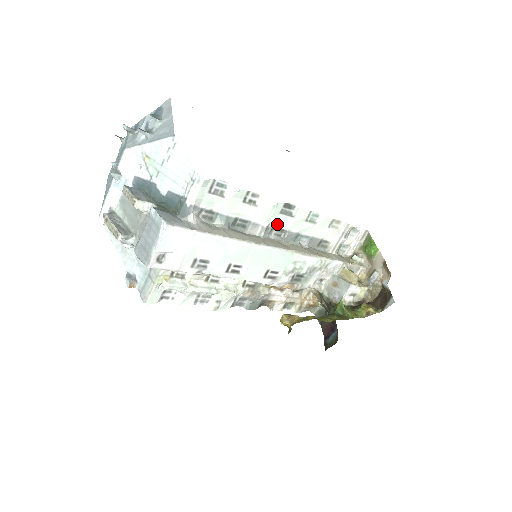
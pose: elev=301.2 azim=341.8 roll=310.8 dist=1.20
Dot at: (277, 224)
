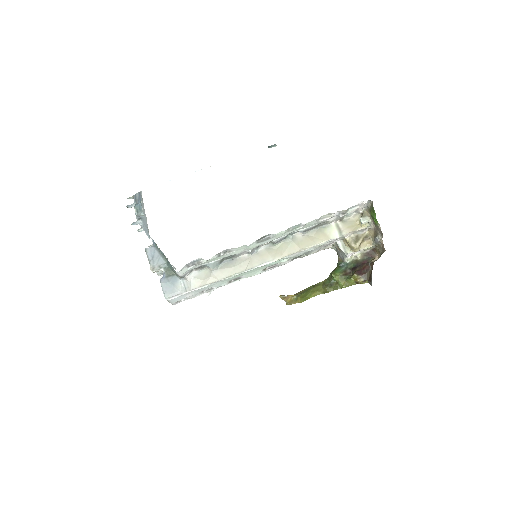
Dot at: occluded
